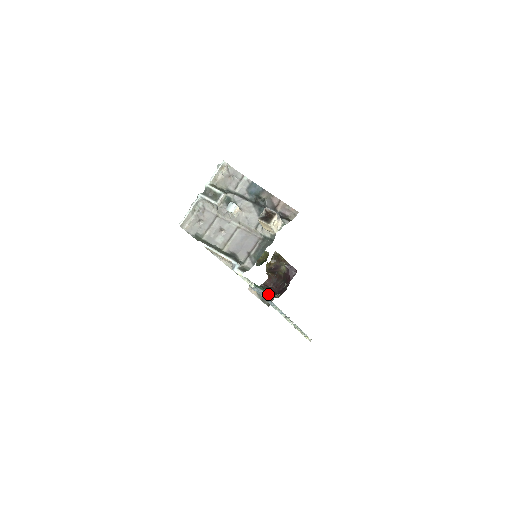
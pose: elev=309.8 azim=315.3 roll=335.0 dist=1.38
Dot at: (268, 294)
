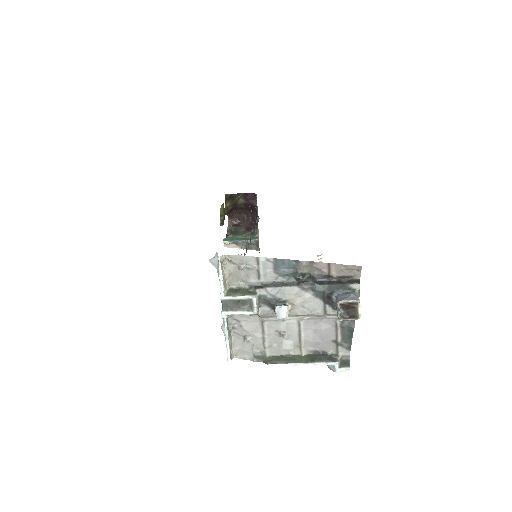
Dot at: (249, 240)
